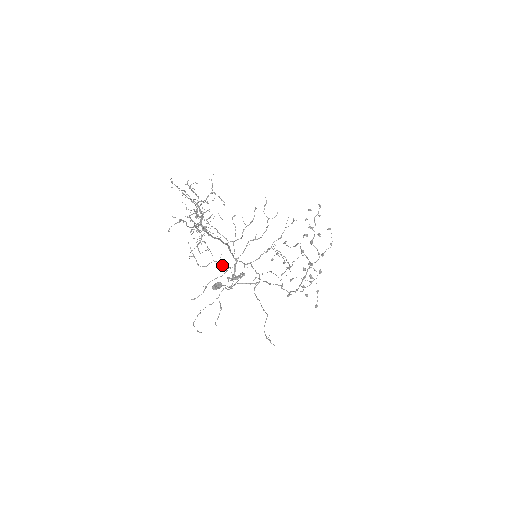
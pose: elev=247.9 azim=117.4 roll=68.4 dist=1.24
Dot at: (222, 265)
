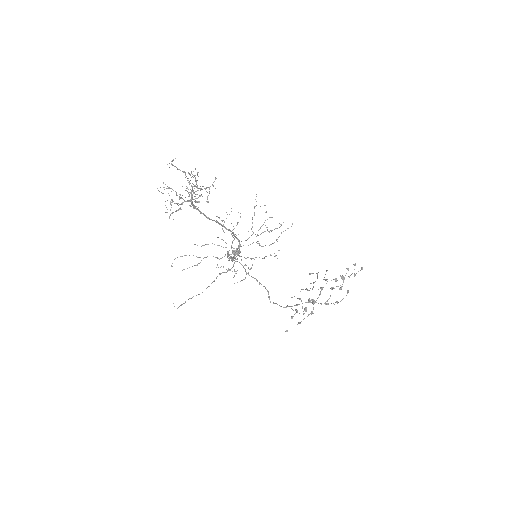
Dot at: (223, 240)
